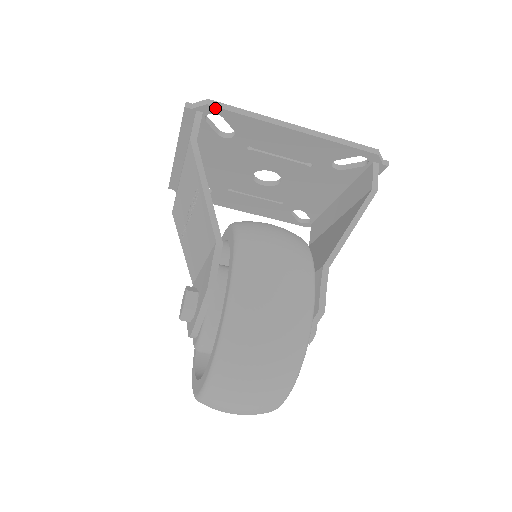
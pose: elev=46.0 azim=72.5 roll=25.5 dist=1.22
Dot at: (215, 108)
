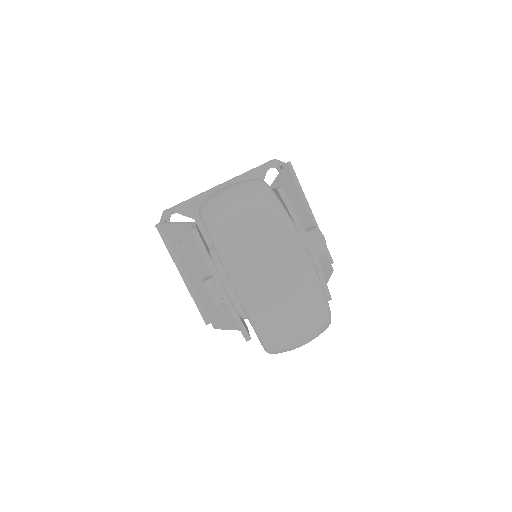
Dot at: (169, 210)
